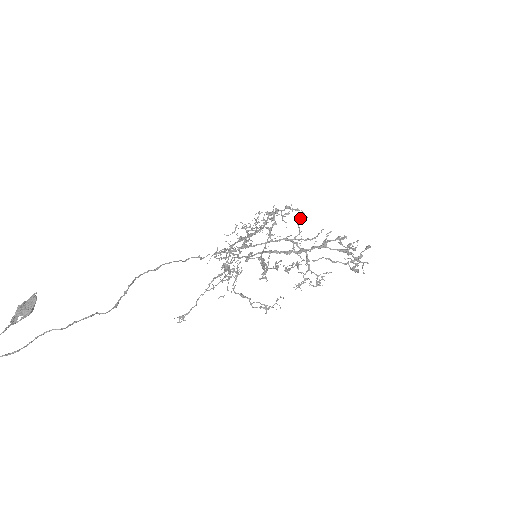
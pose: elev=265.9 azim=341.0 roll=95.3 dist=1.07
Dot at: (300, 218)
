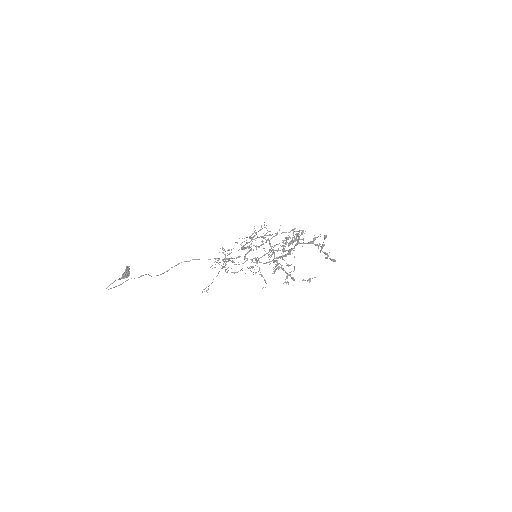
Dot at: occluded
